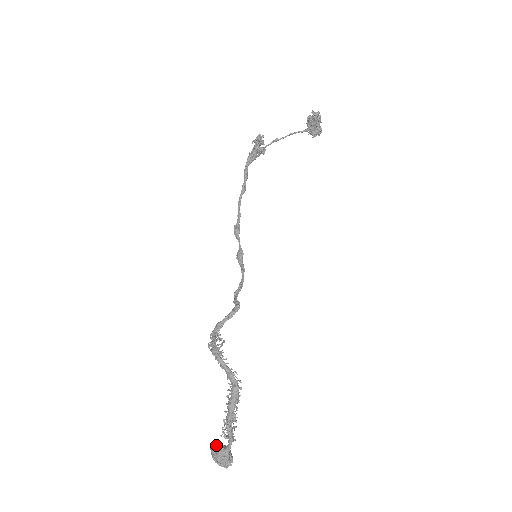
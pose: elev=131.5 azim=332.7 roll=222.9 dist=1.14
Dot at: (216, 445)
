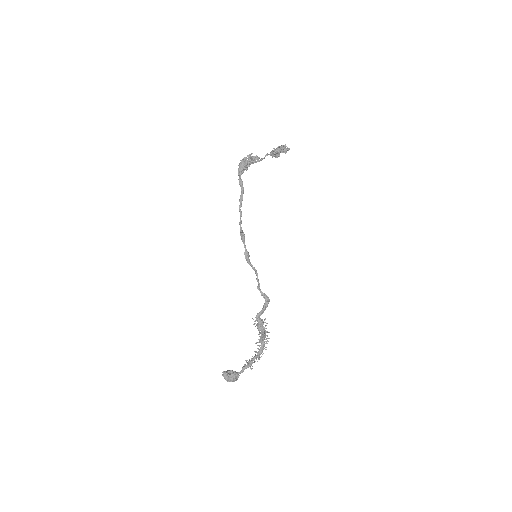
Dot at: (225, 372)
